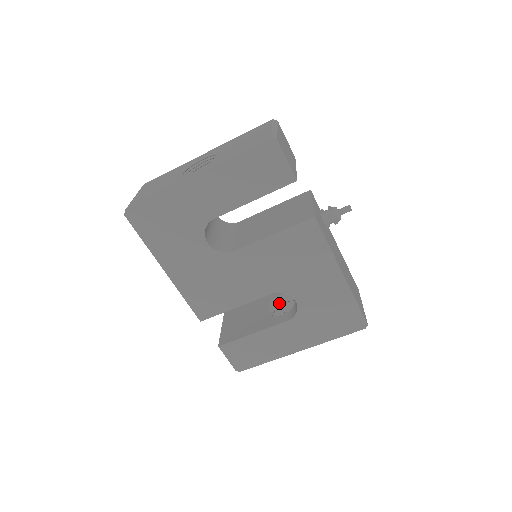
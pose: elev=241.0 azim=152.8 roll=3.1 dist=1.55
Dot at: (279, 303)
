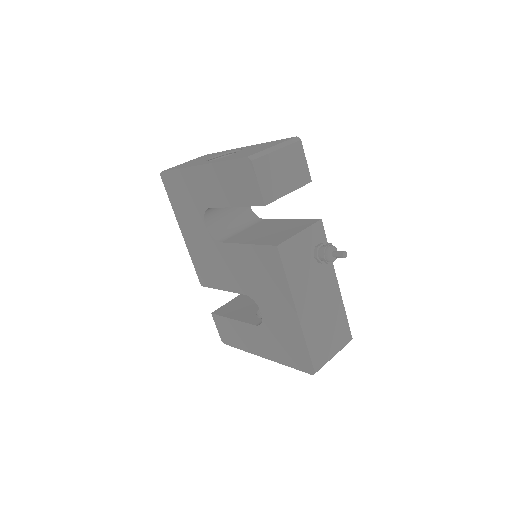
Dot at: occluded
